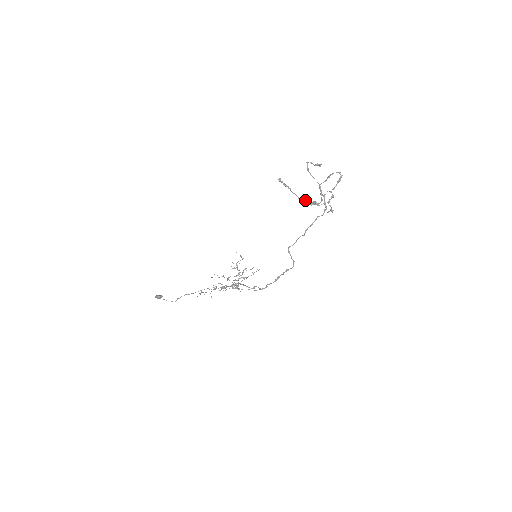
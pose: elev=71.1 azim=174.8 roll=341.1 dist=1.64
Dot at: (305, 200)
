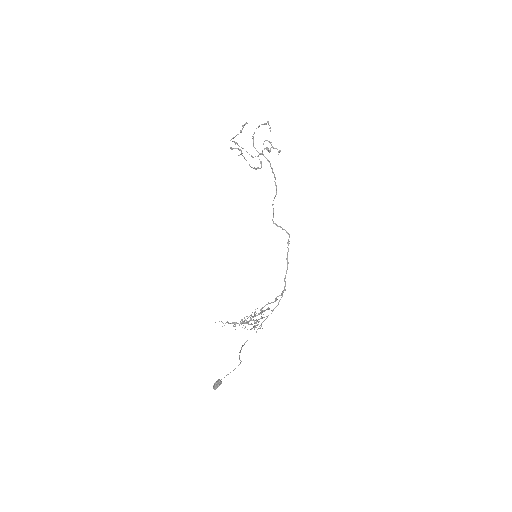
Dot at: occluded
